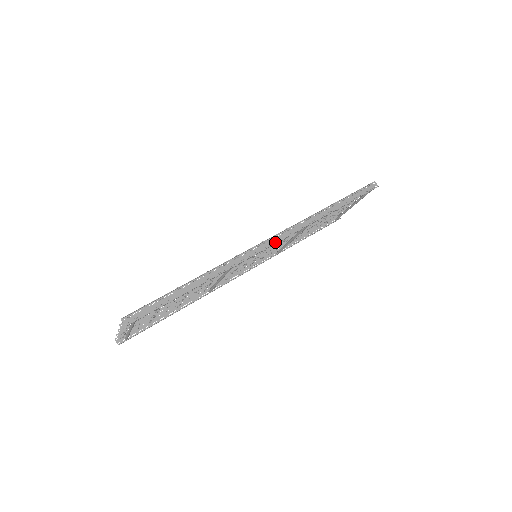
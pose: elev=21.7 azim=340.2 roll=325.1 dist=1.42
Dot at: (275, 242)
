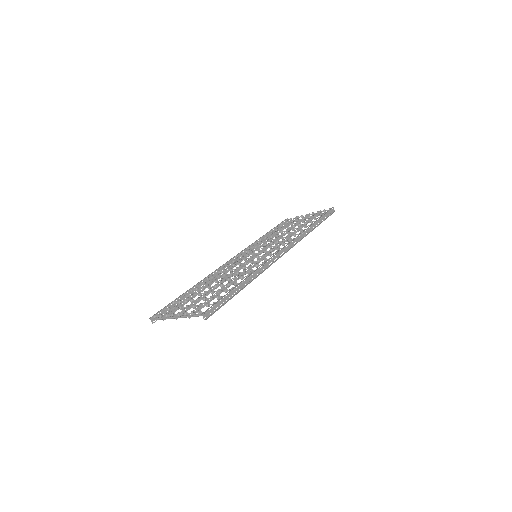
Dot at: (284, 252)
